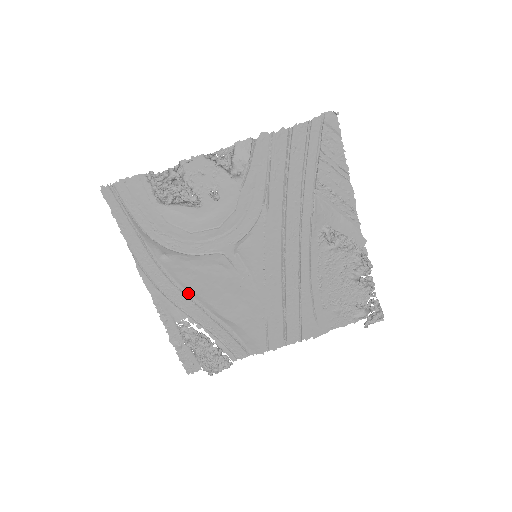
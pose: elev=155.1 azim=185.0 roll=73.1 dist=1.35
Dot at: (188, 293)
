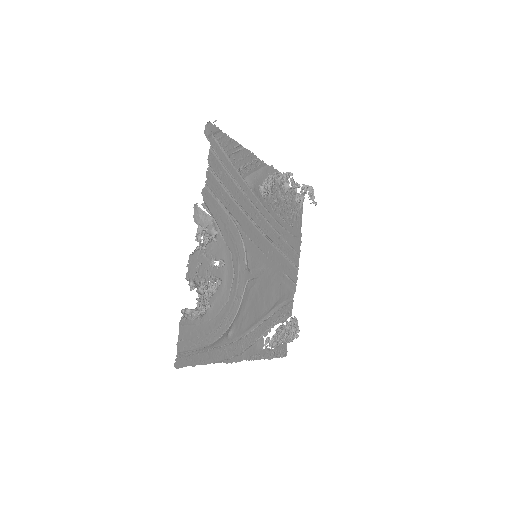
Dot at: (252, 327)
